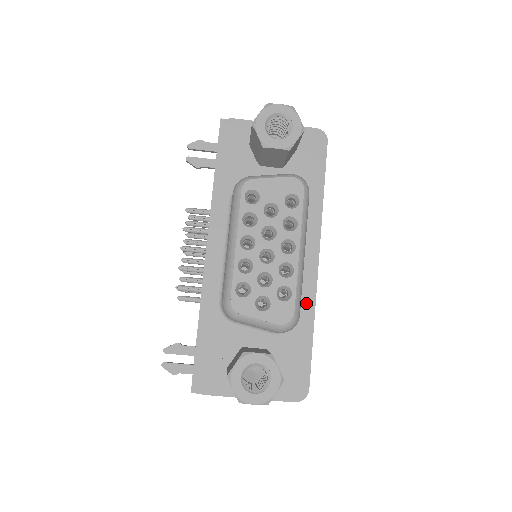
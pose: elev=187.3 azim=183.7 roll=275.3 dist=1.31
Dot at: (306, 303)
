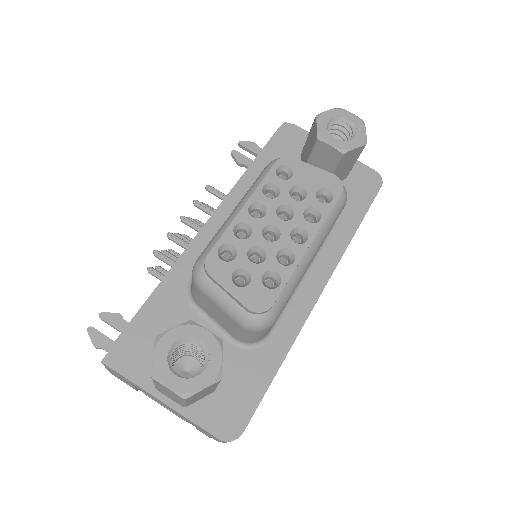
Dot at: (288, 328)
